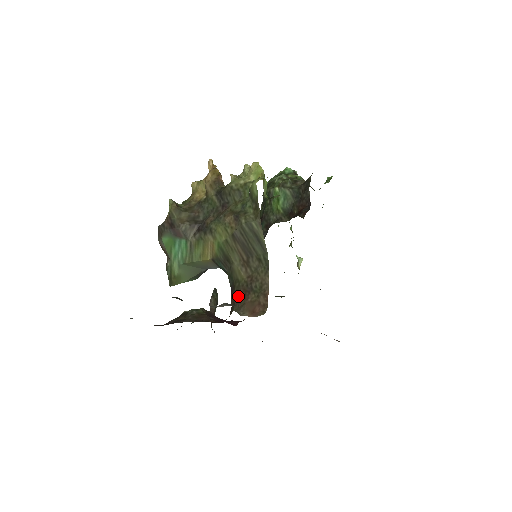
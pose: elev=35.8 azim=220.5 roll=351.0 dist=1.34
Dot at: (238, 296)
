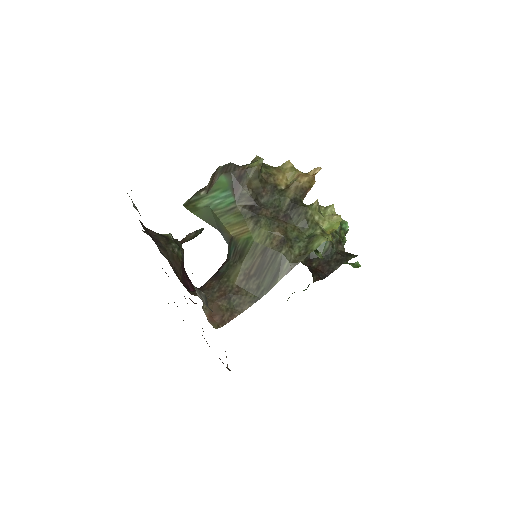
Dot at: (216, 289)
